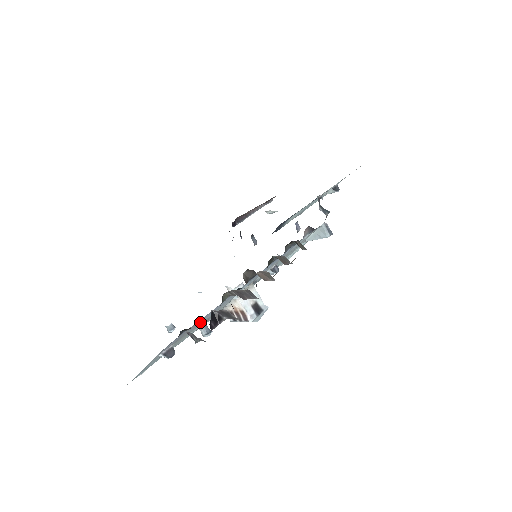
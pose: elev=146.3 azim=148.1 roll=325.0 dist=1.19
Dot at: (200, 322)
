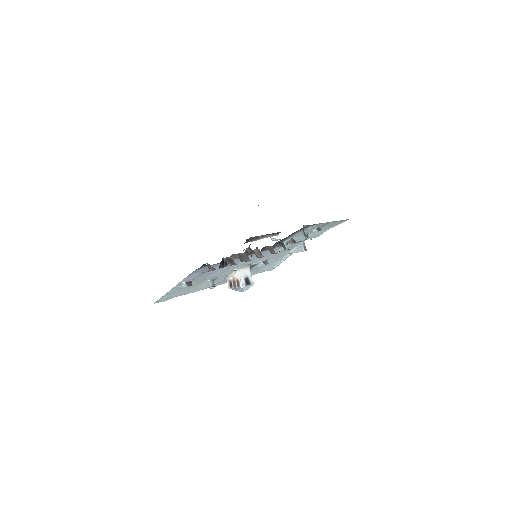
Dot at: (211, 275)
